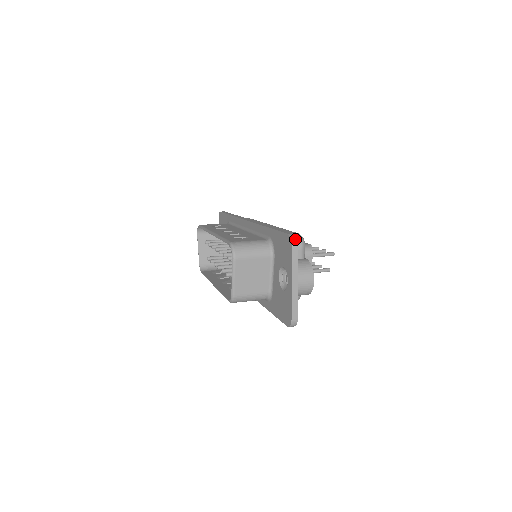
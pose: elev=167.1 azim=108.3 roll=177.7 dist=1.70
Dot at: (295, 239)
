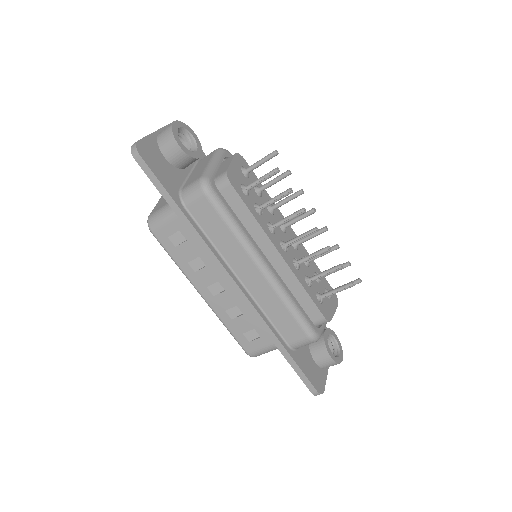
Dot at: occluded
